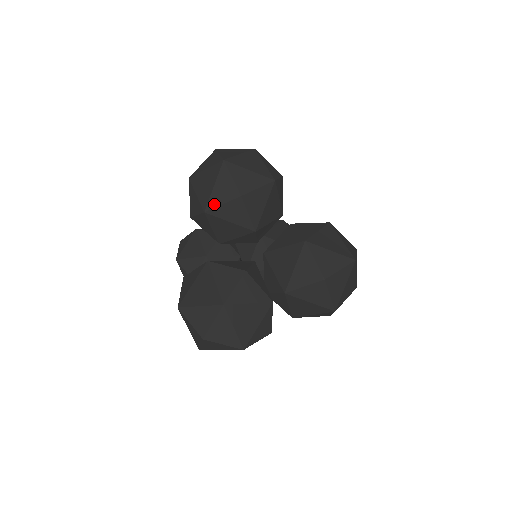
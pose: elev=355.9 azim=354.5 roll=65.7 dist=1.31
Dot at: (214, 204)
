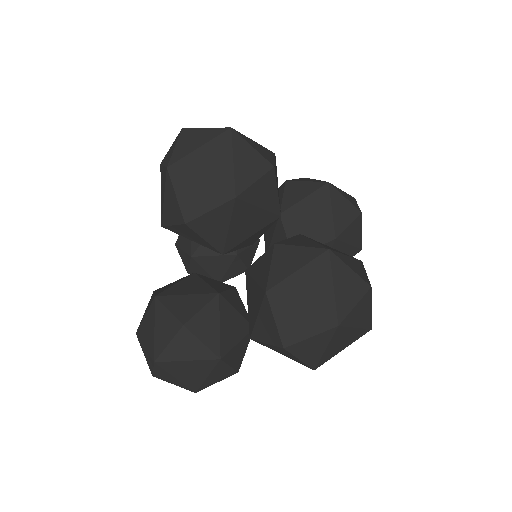
Dot at: (167, 221)
